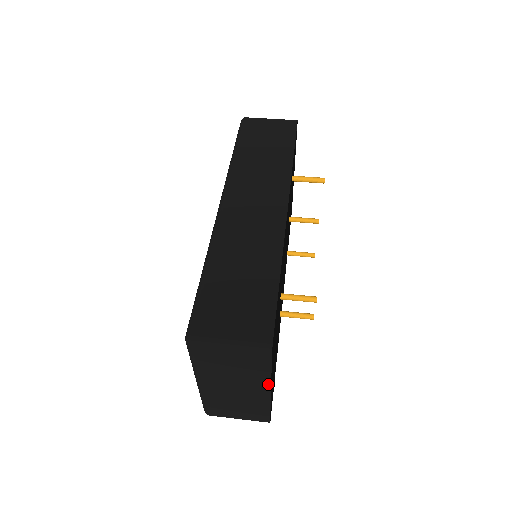
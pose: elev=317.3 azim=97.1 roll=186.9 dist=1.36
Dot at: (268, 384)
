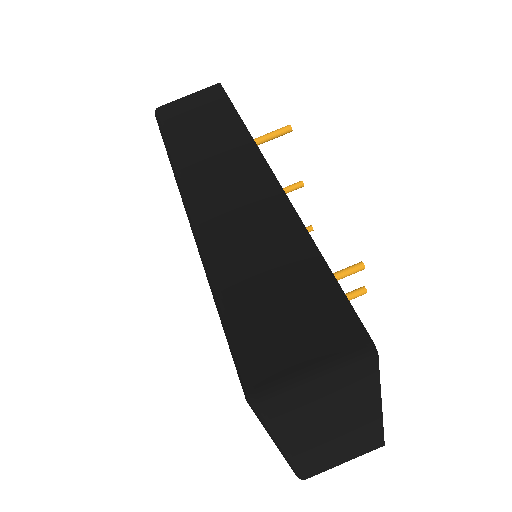
Dot at: (377, 400)
